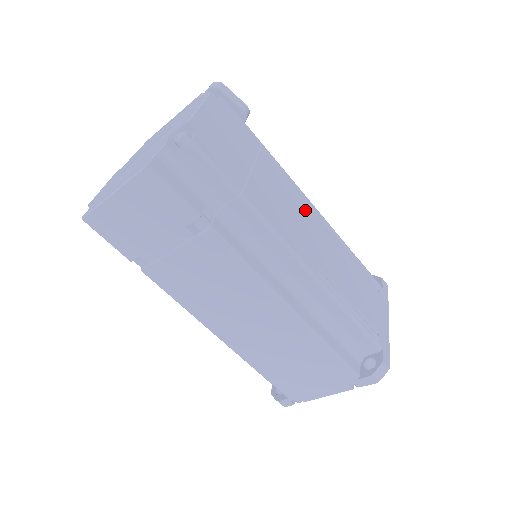
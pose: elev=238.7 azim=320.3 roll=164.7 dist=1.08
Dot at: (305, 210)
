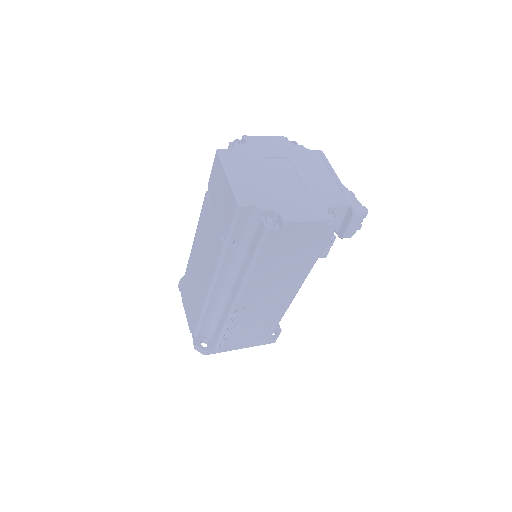
Dot at: (285, 291)
